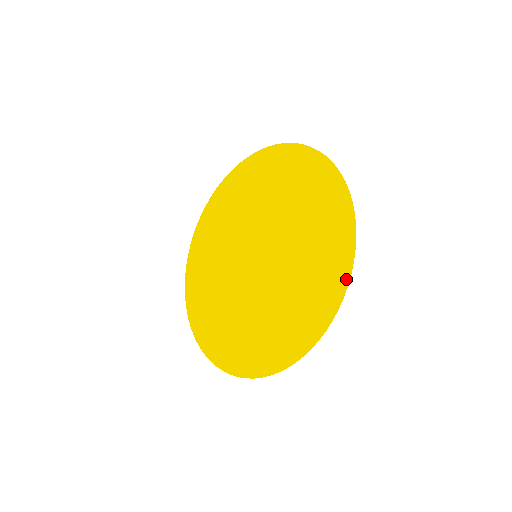
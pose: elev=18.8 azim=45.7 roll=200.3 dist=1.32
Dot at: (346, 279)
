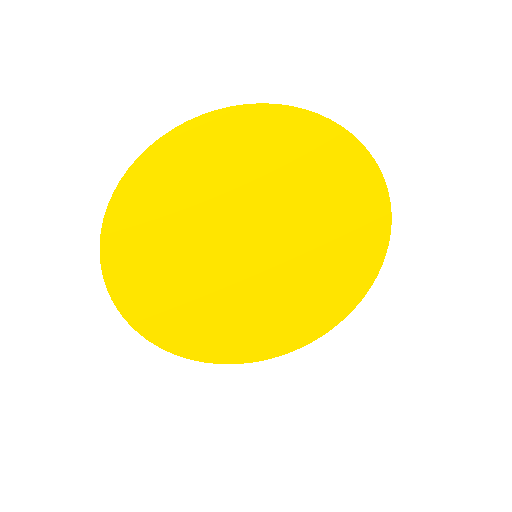
Dot at: (339, 321)
